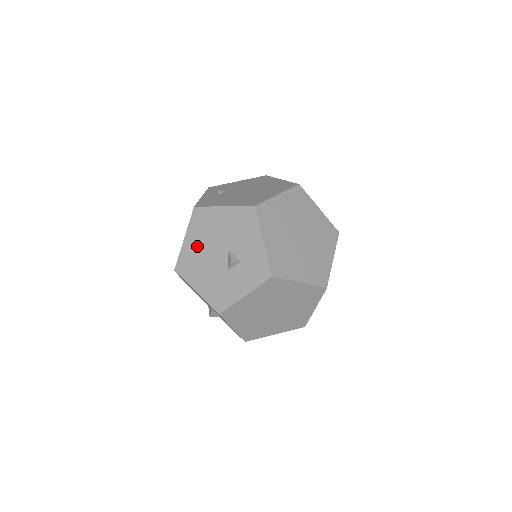
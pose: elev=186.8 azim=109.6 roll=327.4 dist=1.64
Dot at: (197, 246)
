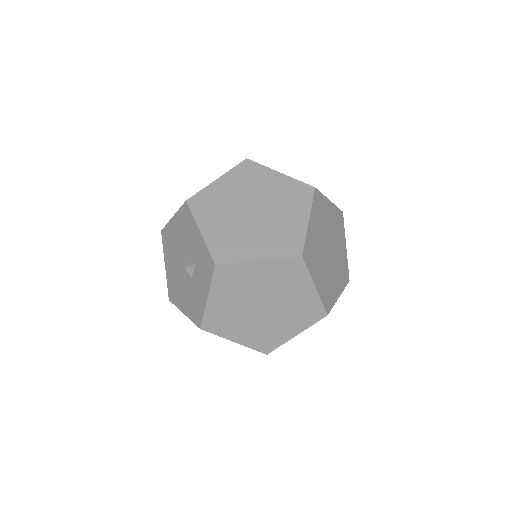
Dot at: (172, 267)
